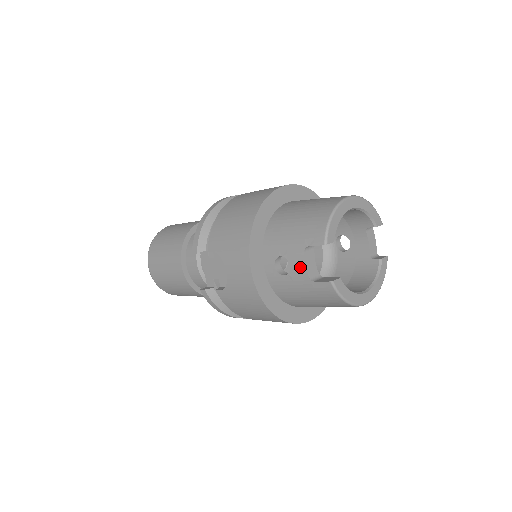
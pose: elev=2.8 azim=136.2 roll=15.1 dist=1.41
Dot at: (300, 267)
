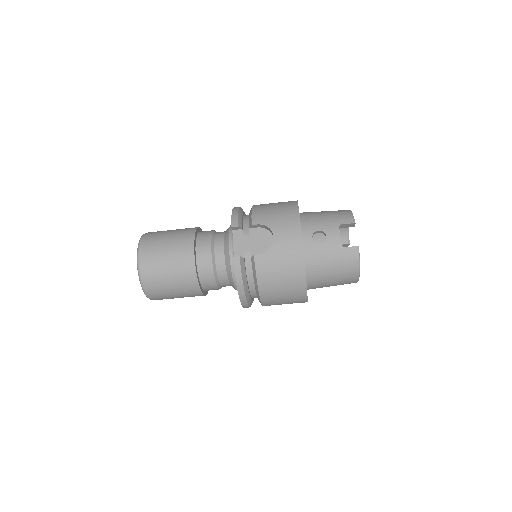
Dot at: (335, 237)
